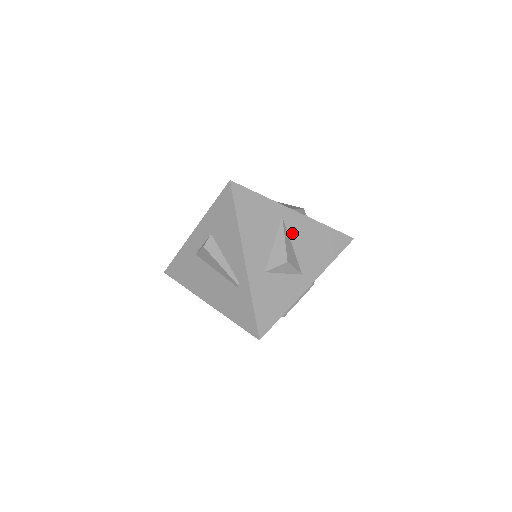
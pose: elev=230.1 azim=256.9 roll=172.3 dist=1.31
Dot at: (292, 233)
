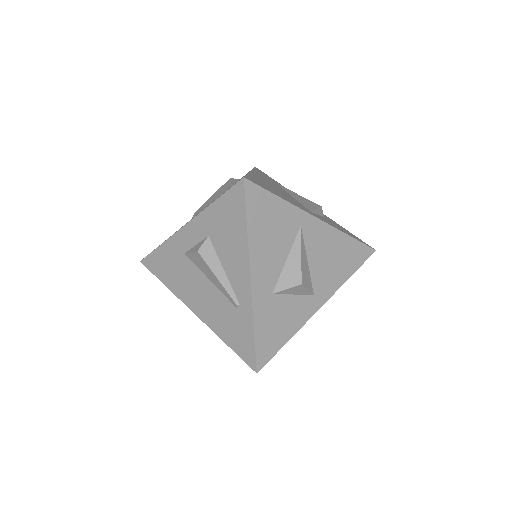
Dot at: (309, 245)
